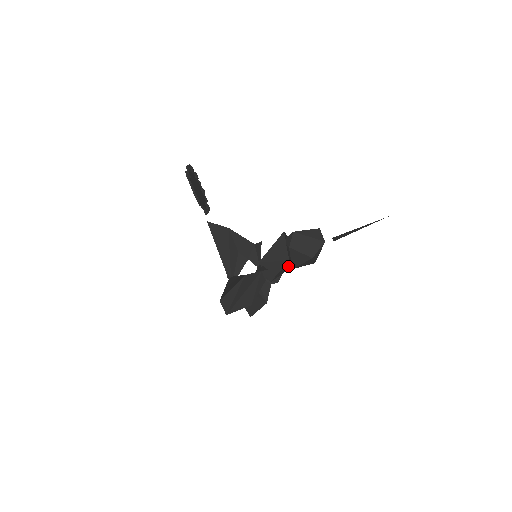
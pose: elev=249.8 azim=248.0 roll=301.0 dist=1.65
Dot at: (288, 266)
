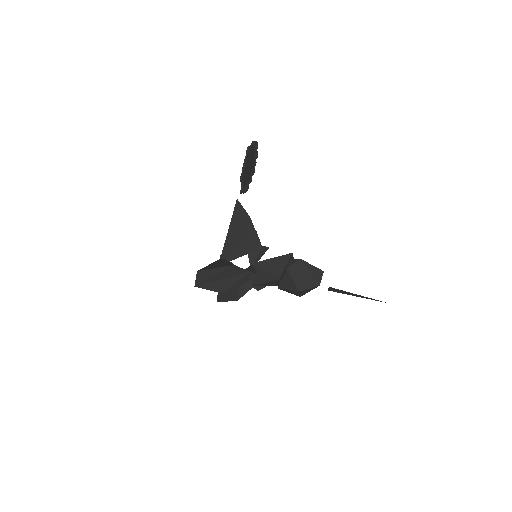
Dot at: (276, 283)
